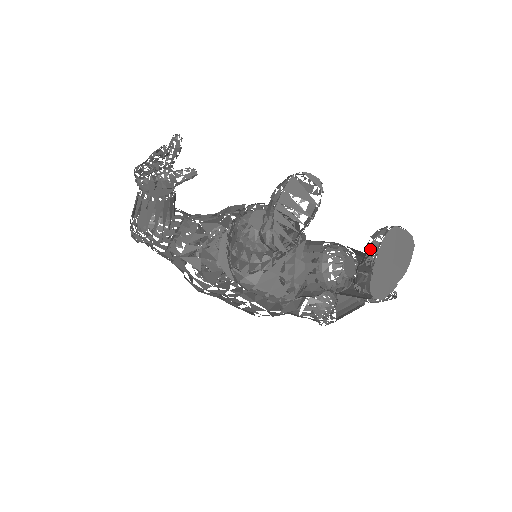
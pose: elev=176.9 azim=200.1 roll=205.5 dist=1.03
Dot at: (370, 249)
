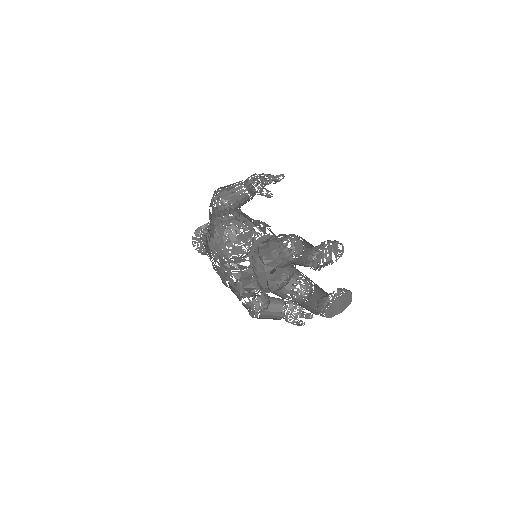
Dot at: (332, 293)
